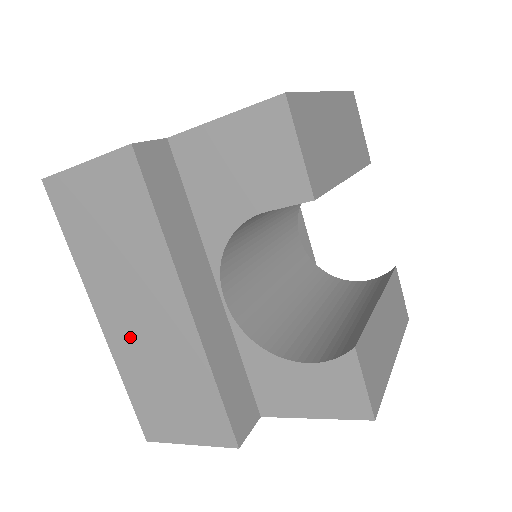
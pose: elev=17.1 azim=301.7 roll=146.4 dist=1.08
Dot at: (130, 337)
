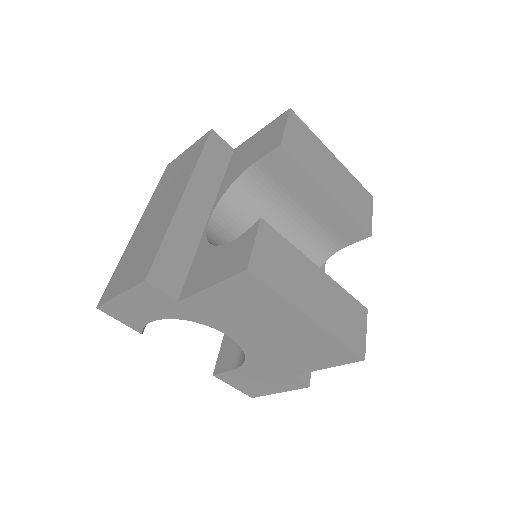
Dot at: (144, 229)
